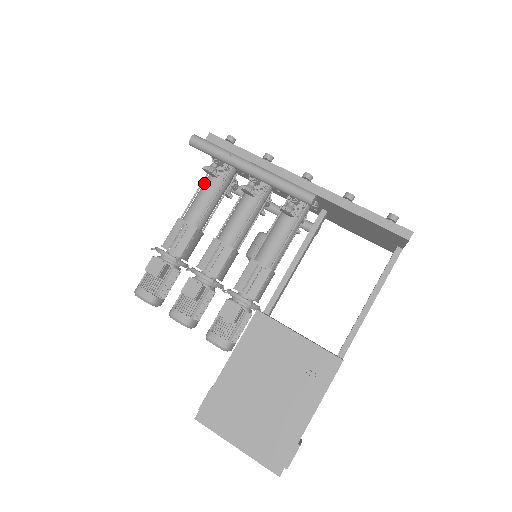
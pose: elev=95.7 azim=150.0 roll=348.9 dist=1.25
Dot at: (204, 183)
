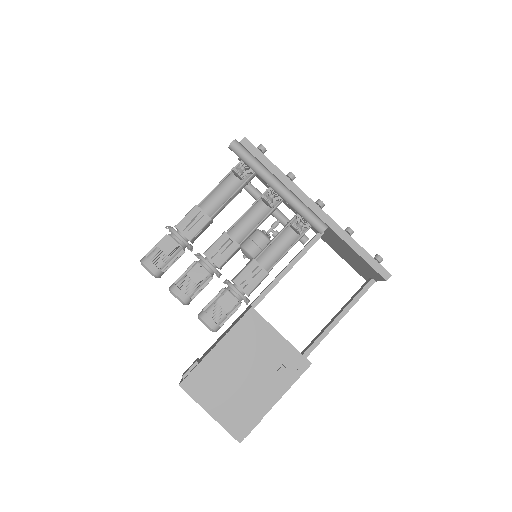
Dot at: (226, 179)
